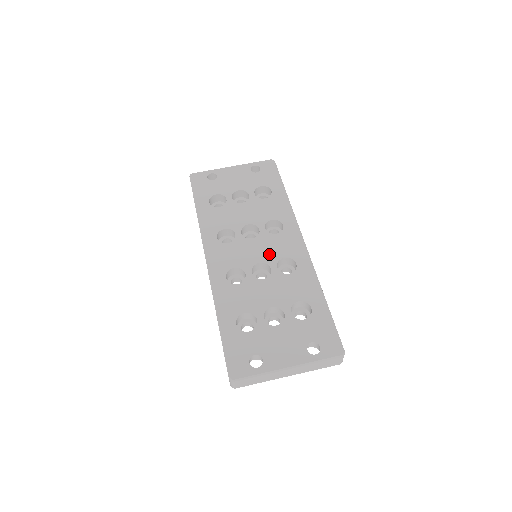
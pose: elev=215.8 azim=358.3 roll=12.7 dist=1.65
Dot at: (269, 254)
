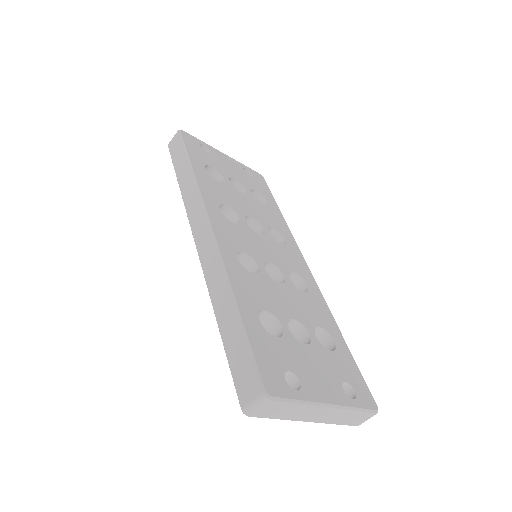
Dot at: (279, 259)
